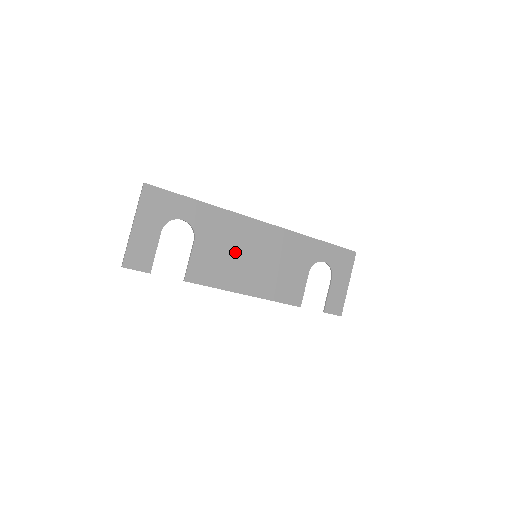
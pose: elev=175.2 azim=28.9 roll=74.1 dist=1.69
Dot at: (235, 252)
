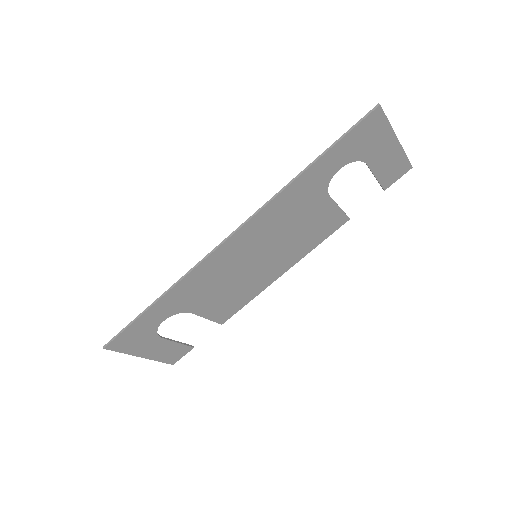
Dot at: (234, 278)
